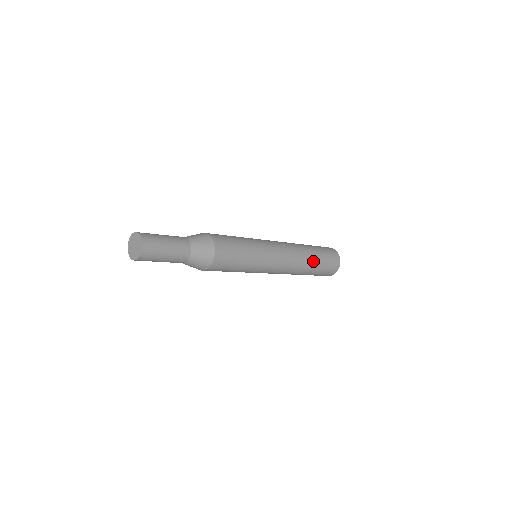
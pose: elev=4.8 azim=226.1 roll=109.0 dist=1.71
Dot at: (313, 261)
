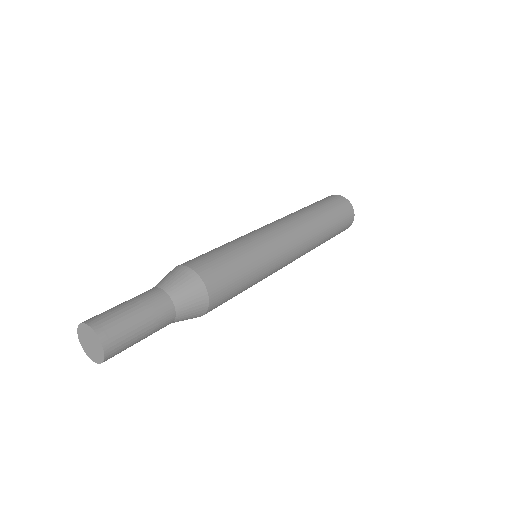
Dot at: occluded
